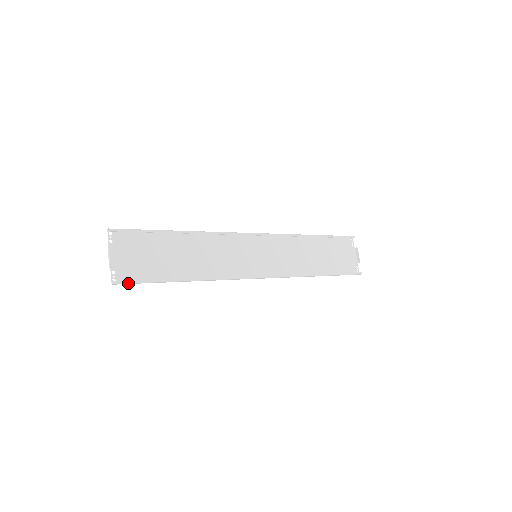
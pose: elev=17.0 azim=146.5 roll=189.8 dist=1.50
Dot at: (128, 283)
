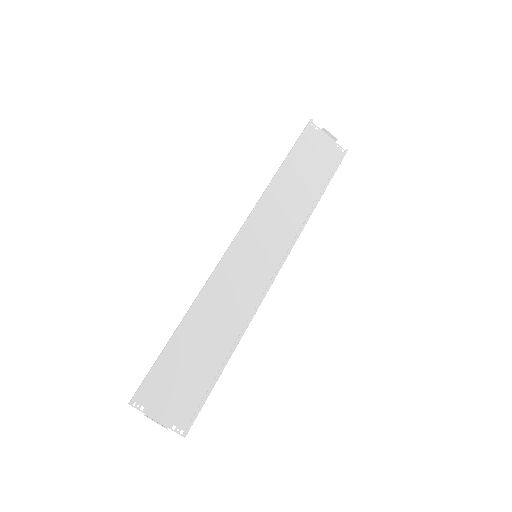
Dot at: occluded
